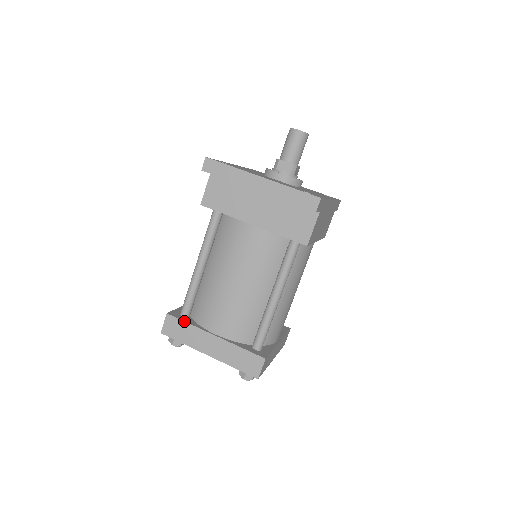
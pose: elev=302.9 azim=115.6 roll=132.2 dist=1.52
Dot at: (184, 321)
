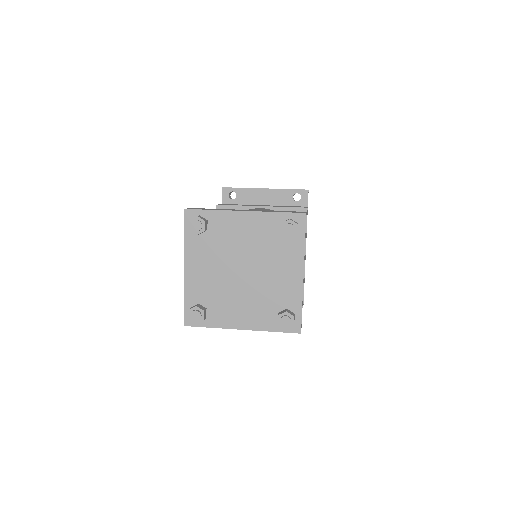
Dot at: occluded
